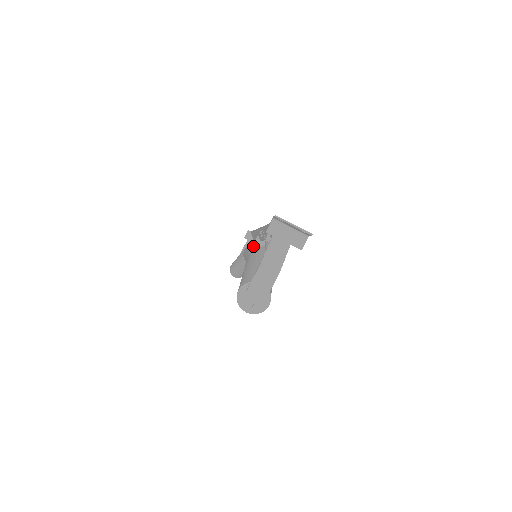
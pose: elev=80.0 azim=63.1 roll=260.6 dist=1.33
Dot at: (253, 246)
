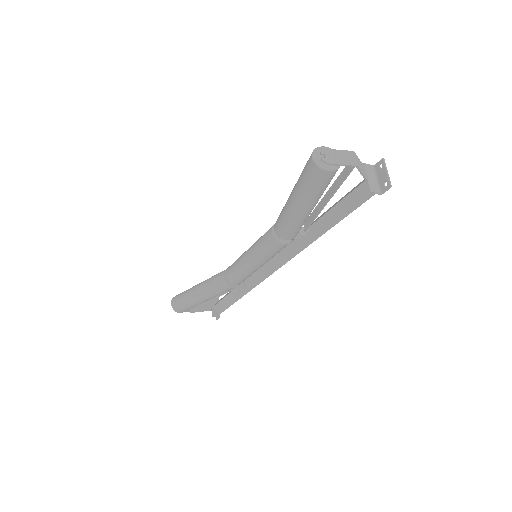
Dot at: occluded
